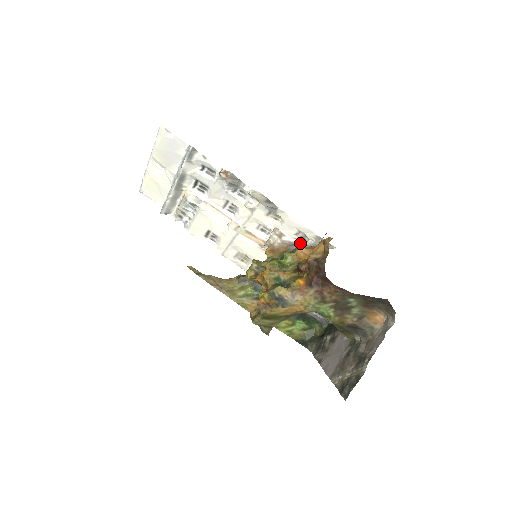
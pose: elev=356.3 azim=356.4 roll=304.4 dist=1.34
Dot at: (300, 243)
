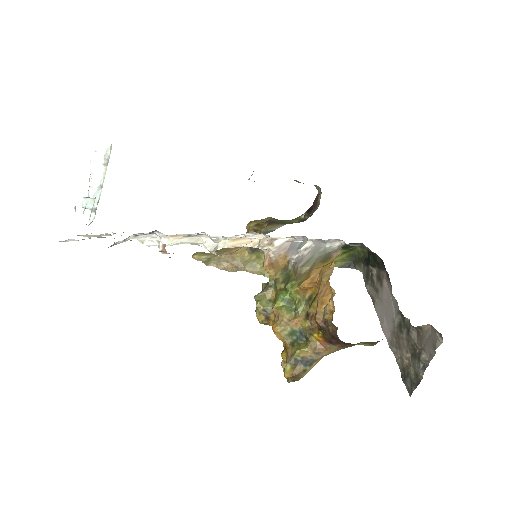
Dot at: (298, 249)
